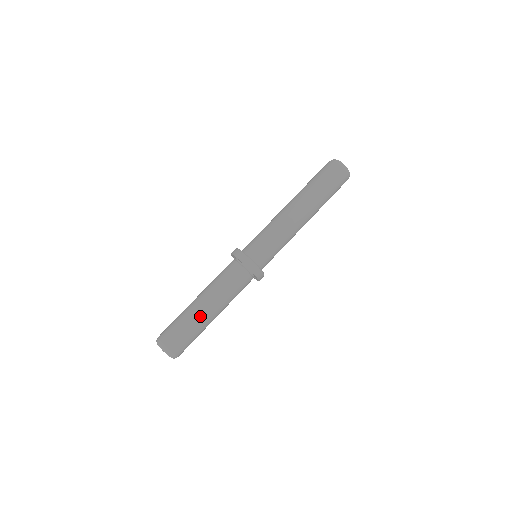
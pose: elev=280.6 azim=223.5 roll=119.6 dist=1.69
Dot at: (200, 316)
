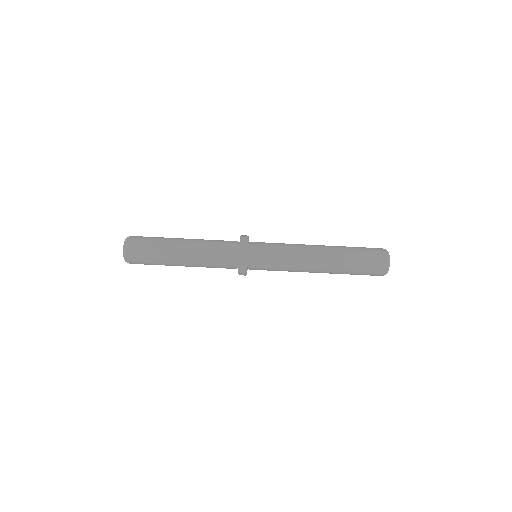
Dot at: (172, 251)
